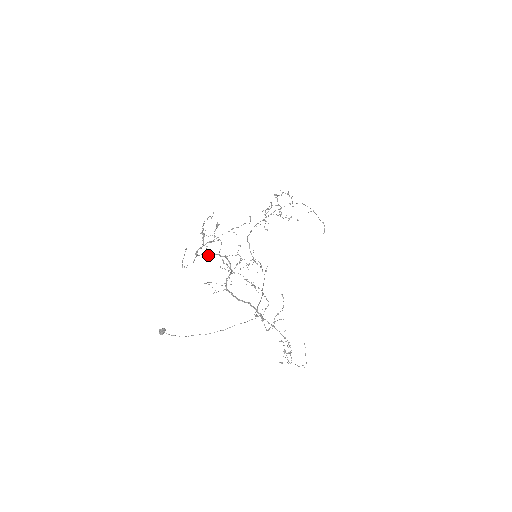
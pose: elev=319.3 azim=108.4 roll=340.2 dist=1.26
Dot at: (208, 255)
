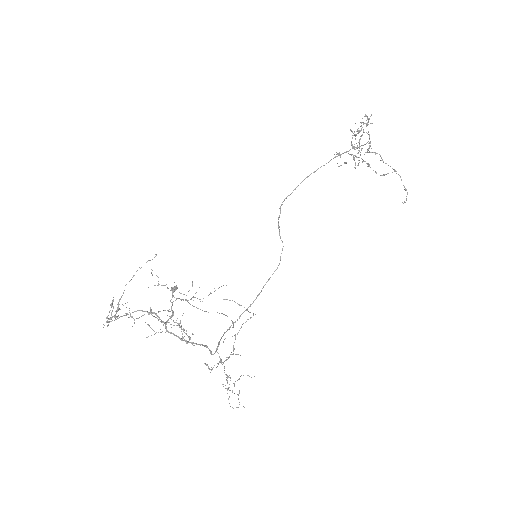
Dot at: (132, 312)
